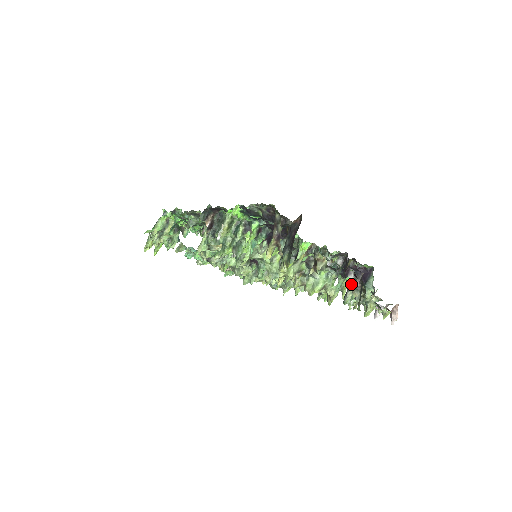
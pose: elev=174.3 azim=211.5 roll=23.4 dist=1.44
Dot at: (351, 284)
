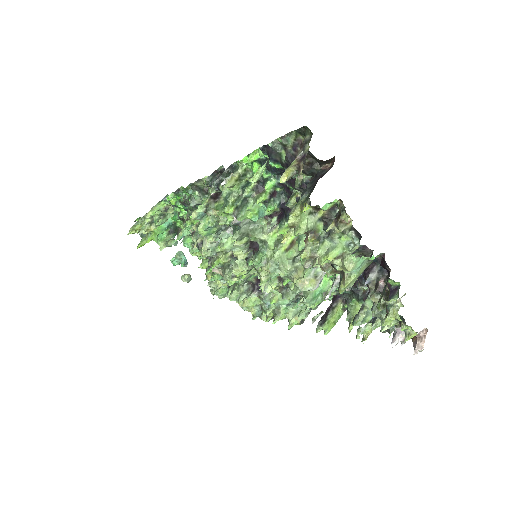
Dot at: (371, 286)
